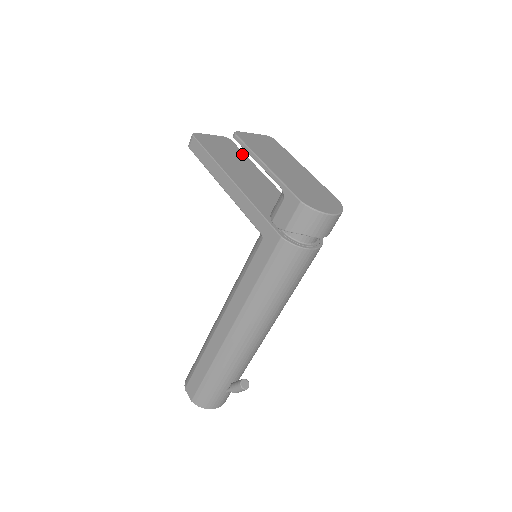
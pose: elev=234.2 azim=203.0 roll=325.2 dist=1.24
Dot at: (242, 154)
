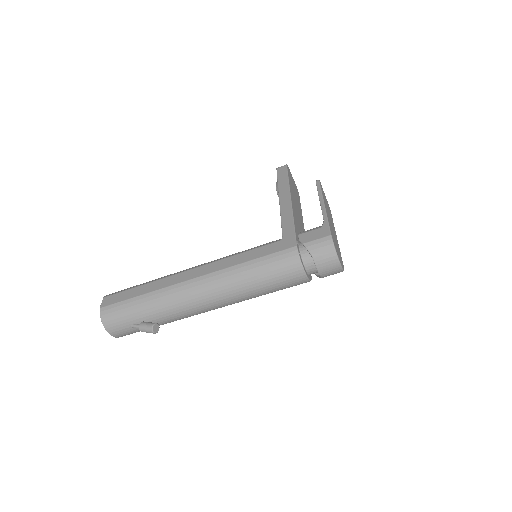
Dot at: (300, 205)
